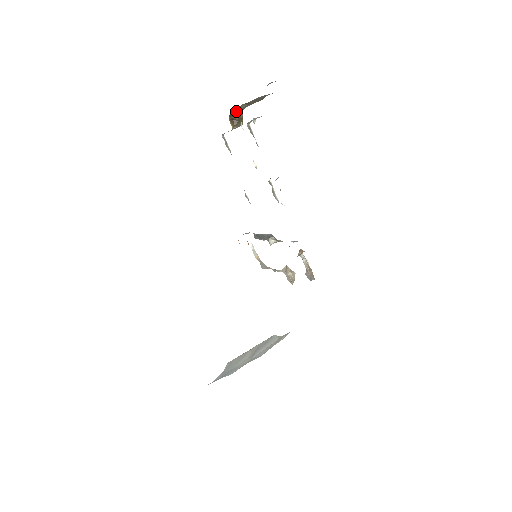
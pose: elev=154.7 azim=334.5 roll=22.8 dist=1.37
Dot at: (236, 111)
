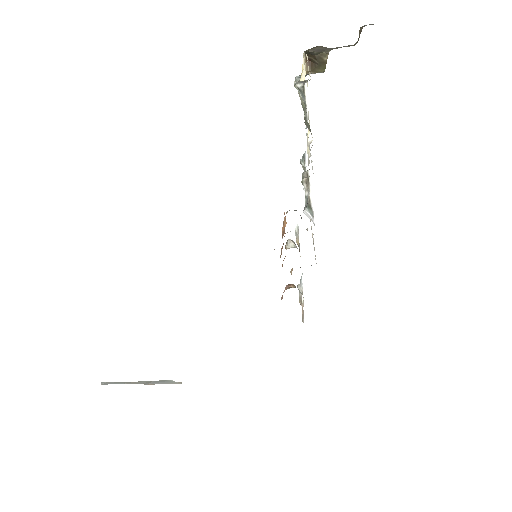
Dot at: occluded
